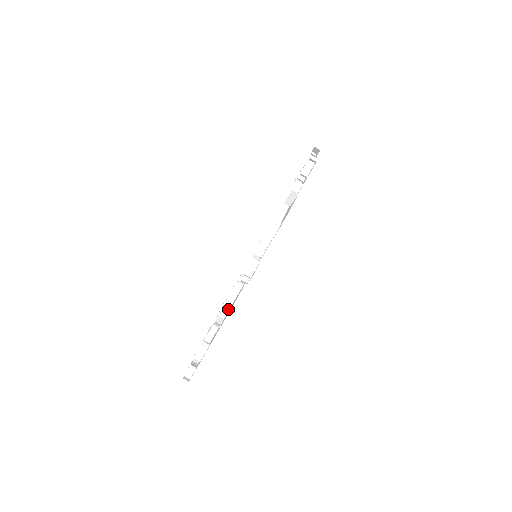
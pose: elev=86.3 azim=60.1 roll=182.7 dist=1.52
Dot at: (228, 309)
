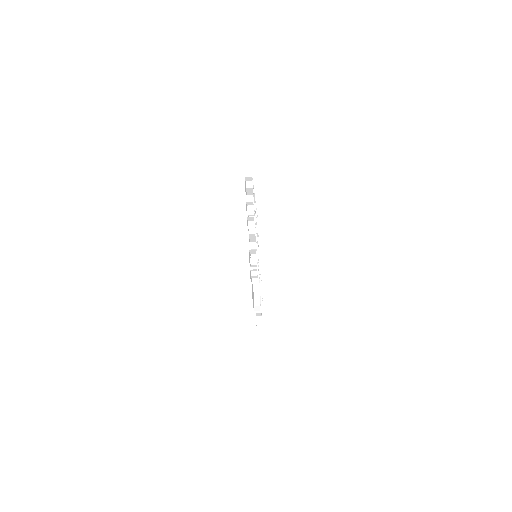
Dot at: (260, 279)
